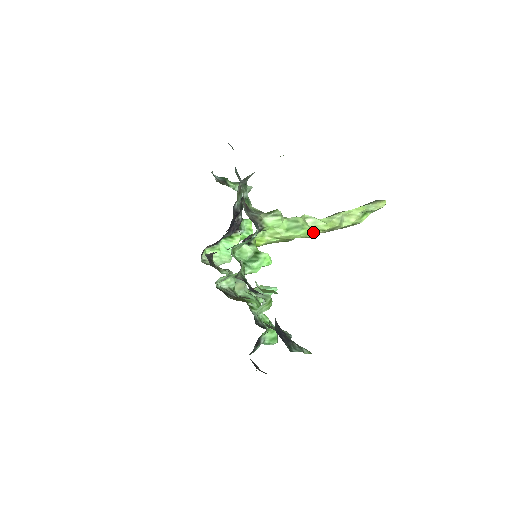
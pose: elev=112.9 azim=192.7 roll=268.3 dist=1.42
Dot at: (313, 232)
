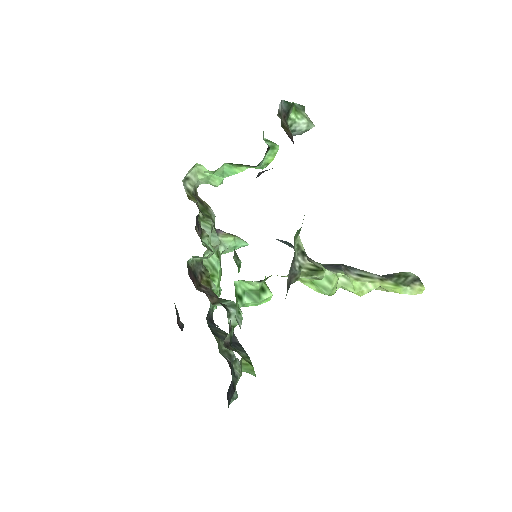
Dot at: occluded
